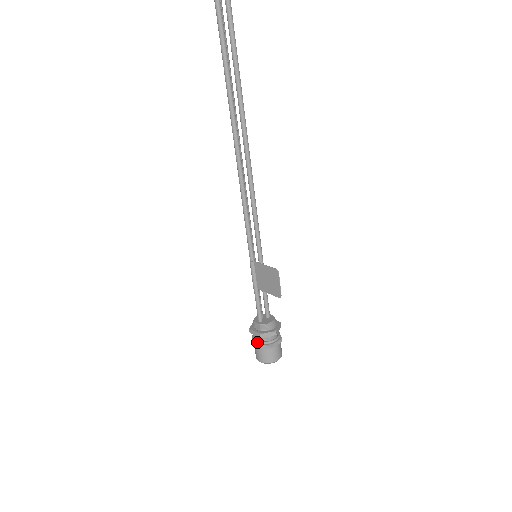
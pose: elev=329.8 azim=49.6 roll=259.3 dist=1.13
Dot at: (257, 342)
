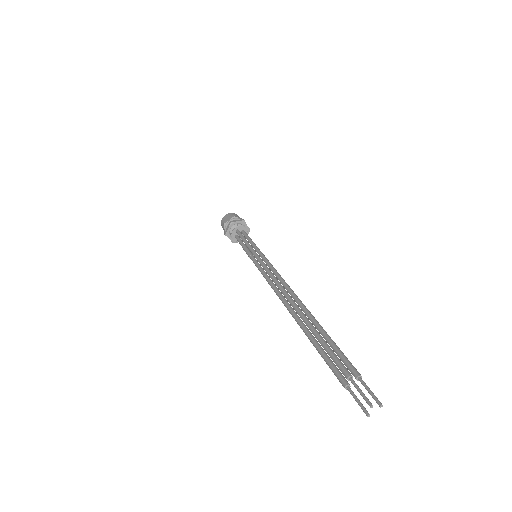
Dot at: occluded
